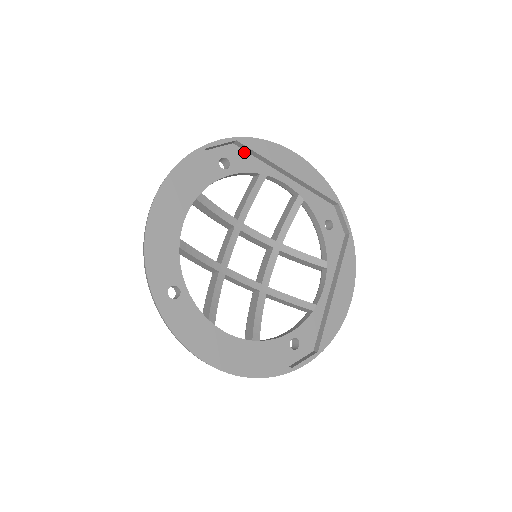
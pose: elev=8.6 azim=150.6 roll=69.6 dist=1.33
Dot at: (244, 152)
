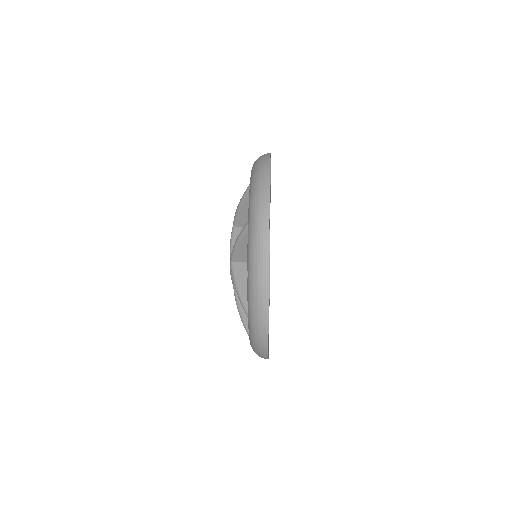
Dot at: occluded
